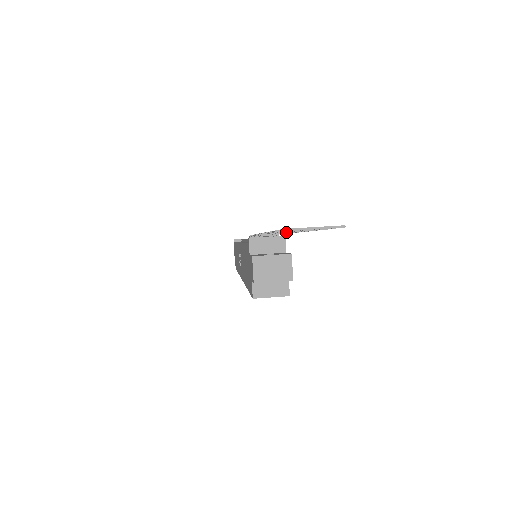
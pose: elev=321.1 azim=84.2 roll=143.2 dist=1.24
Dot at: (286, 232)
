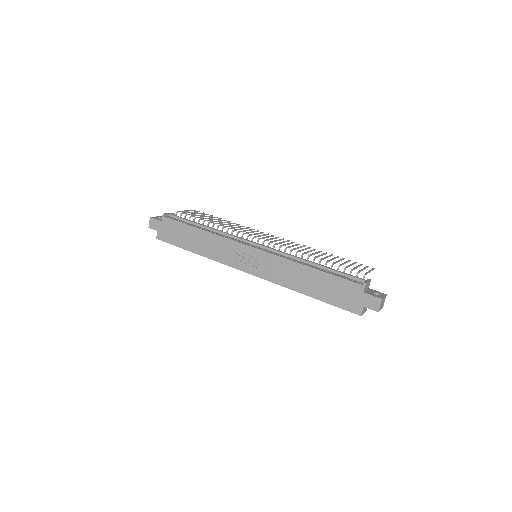
Dot at: occluded
